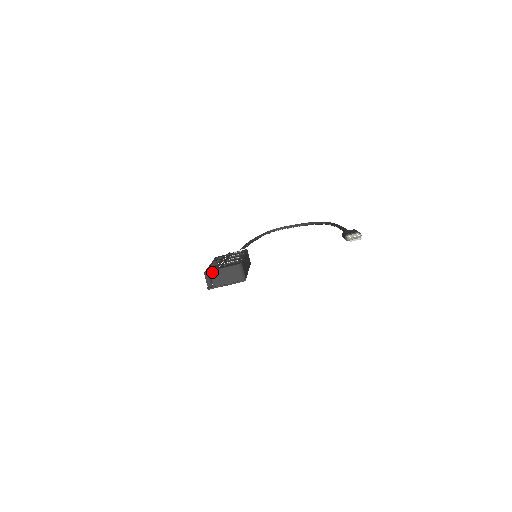
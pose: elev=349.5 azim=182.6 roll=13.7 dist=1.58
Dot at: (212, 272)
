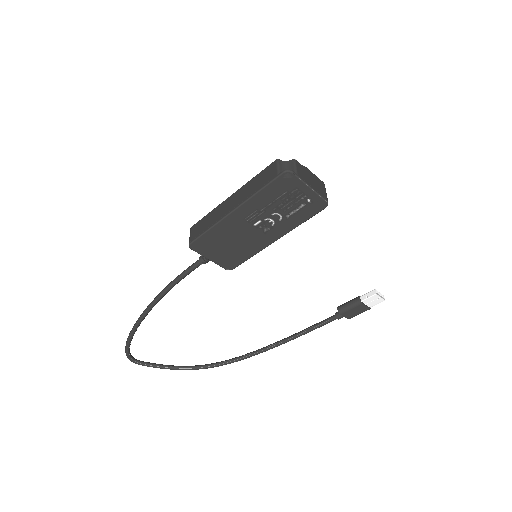
Dot at: occluded
